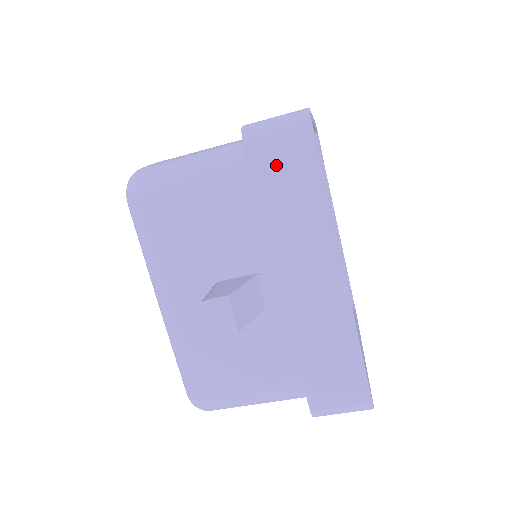
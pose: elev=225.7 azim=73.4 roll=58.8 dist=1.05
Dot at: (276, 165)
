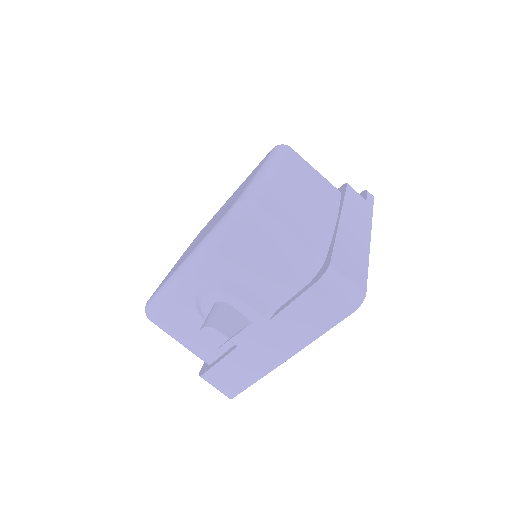
Dot at: (319, 303)
